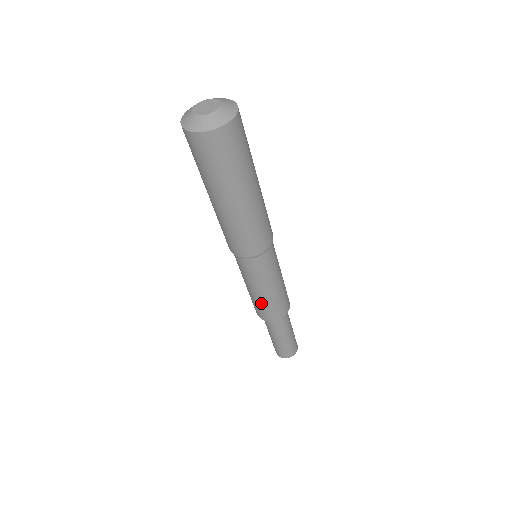
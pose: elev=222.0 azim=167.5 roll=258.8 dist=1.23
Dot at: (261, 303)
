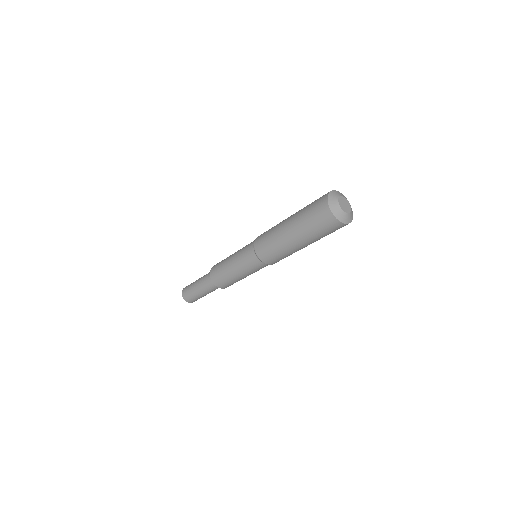
Dot at: (226, 275)
